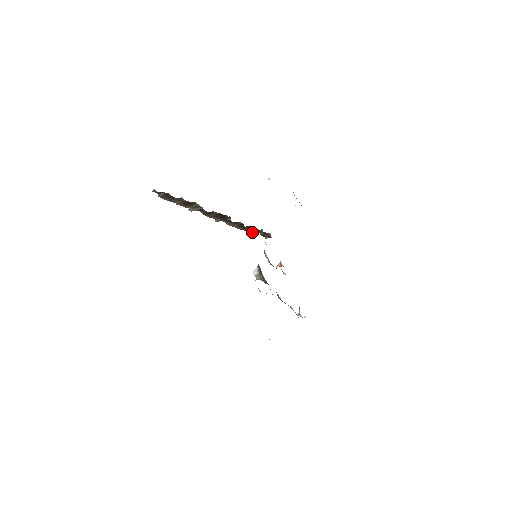
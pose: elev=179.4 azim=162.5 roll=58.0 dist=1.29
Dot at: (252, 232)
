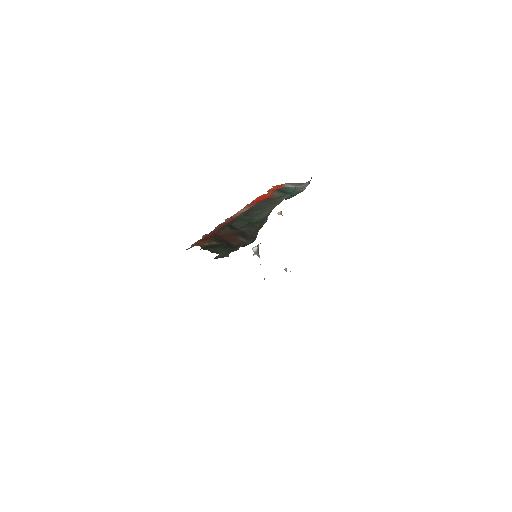
Dot at: occluded
